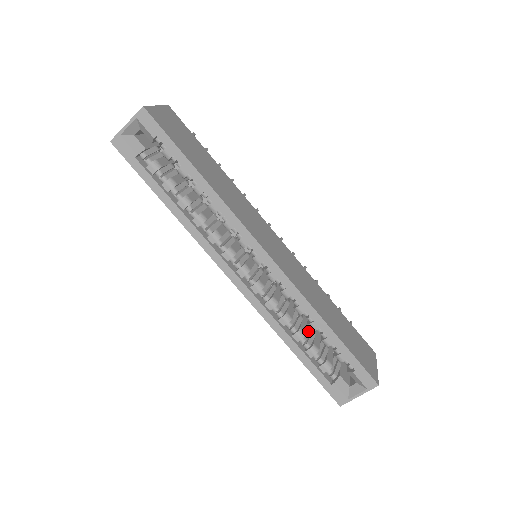
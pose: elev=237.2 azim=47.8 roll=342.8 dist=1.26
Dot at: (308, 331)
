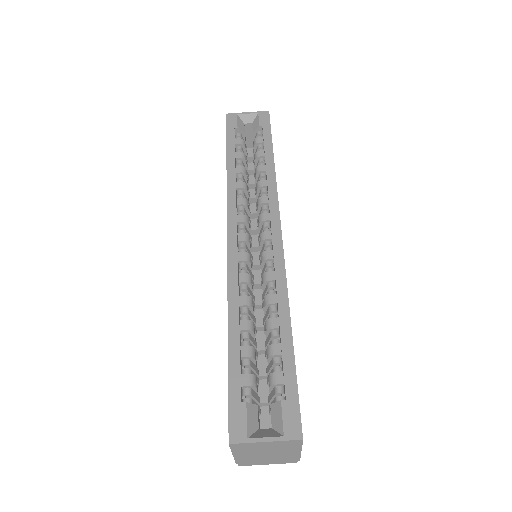
Dot at: (254, 342)
